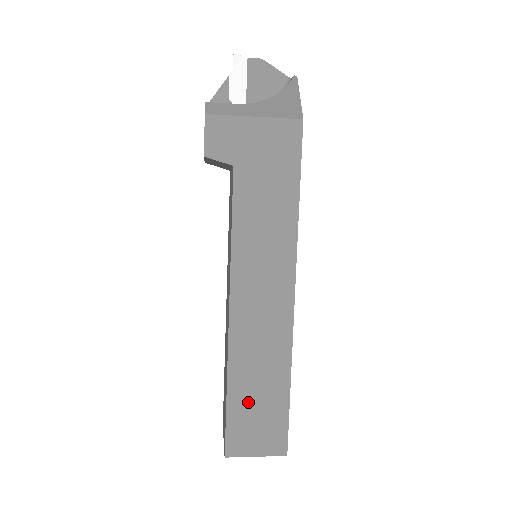
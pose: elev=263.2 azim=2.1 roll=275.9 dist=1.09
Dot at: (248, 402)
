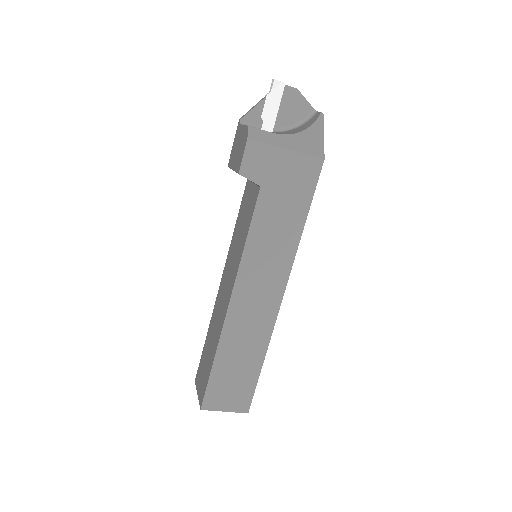
Dot at: (228, 371)
